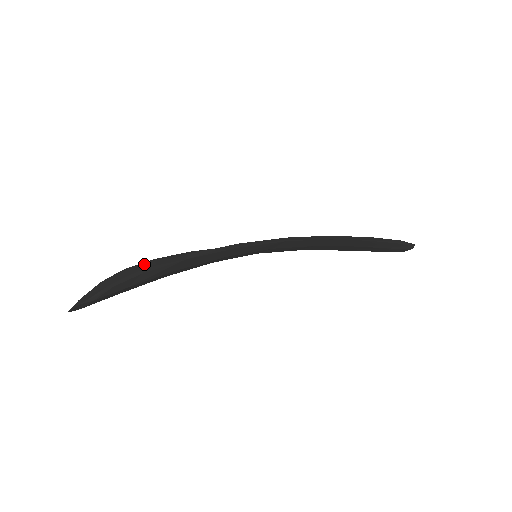
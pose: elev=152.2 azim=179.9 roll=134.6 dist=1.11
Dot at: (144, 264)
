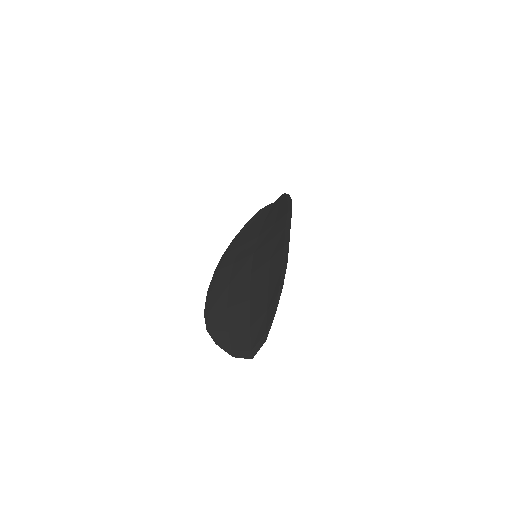
Dot at: (211, 318)
